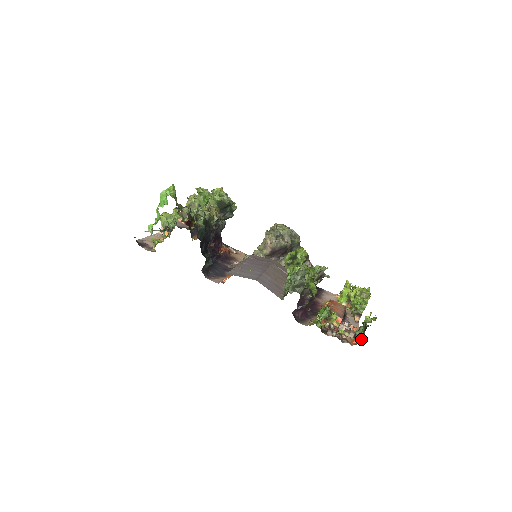
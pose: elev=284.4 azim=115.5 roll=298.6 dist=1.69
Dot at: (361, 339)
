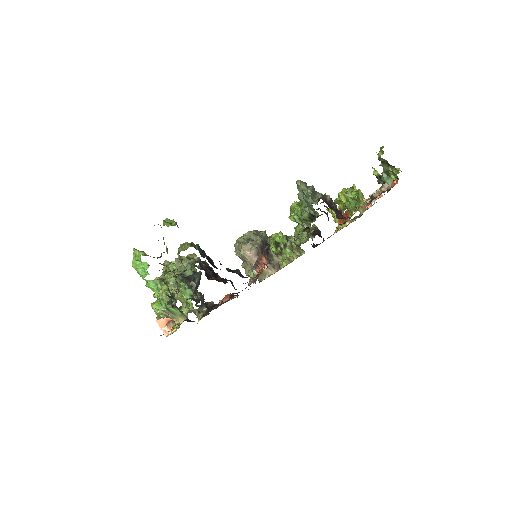
Dot at: (395, 172)
